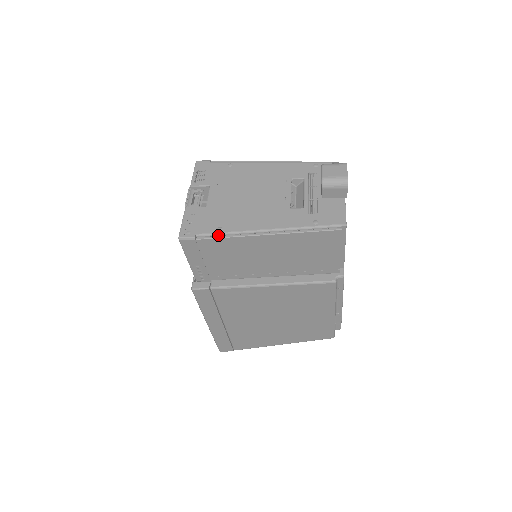
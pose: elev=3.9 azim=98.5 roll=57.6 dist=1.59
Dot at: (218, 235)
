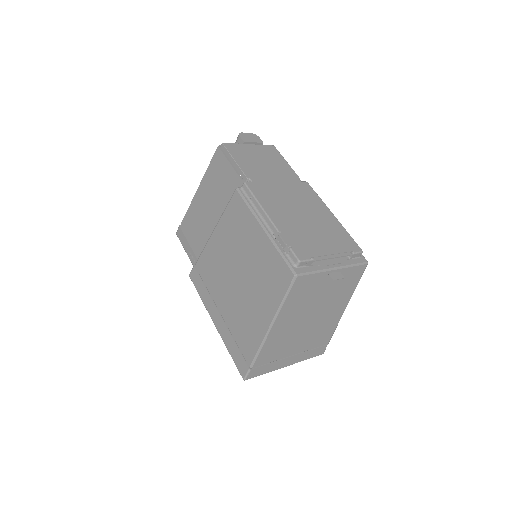
Dot at: occluded
